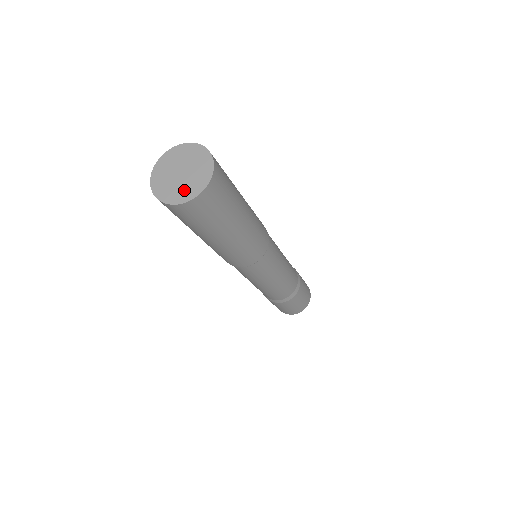
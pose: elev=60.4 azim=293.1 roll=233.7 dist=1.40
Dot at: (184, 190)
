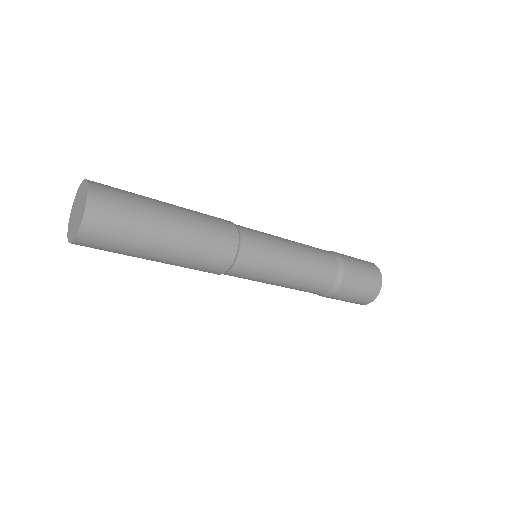
Dot at: (74, 229)
